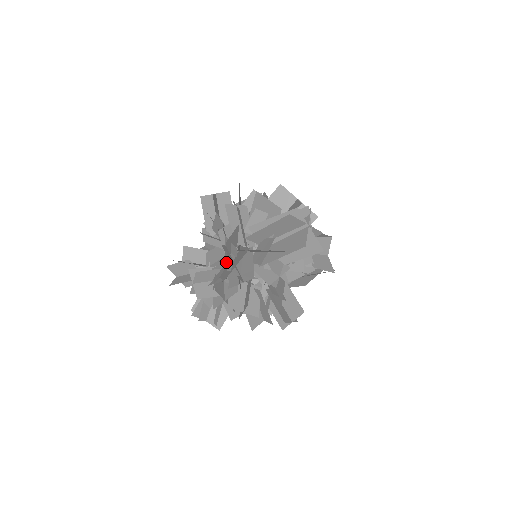
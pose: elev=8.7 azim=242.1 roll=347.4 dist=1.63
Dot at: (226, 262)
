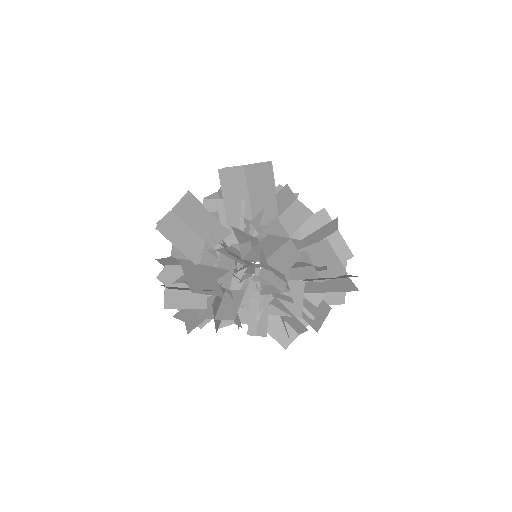
Dot at: occluded
